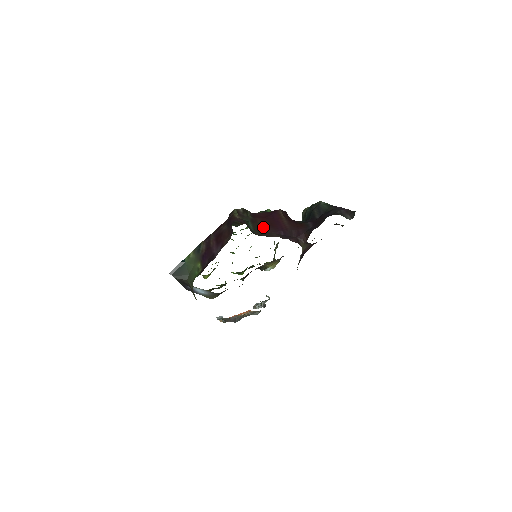
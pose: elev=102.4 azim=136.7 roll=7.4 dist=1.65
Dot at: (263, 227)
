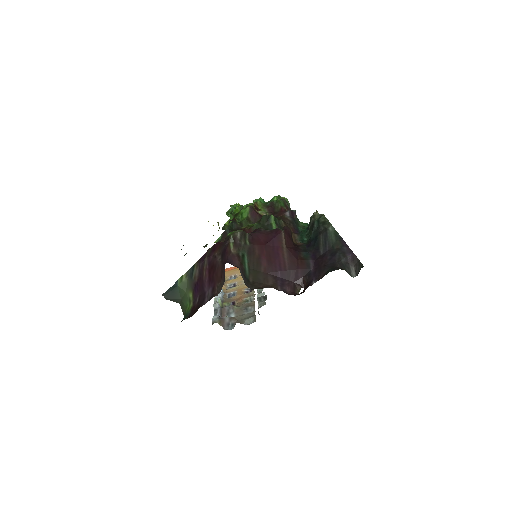
Dot at: (260, 263)
